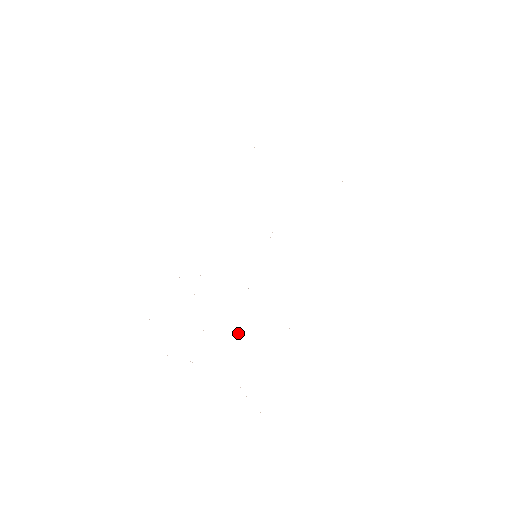
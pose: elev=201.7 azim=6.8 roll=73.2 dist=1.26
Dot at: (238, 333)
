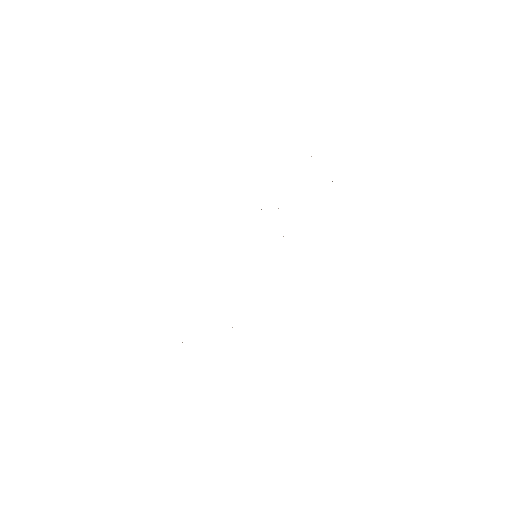
Dot at: occluded
